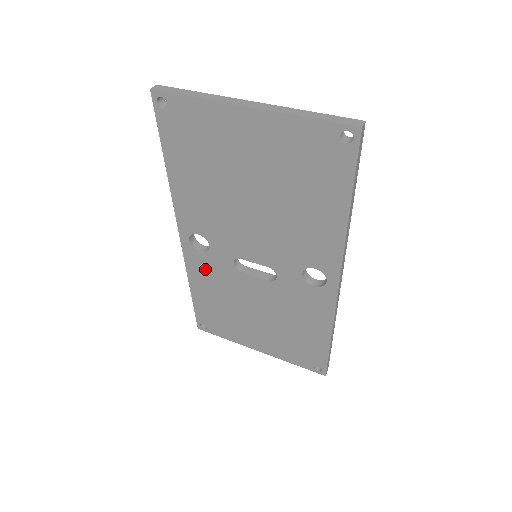
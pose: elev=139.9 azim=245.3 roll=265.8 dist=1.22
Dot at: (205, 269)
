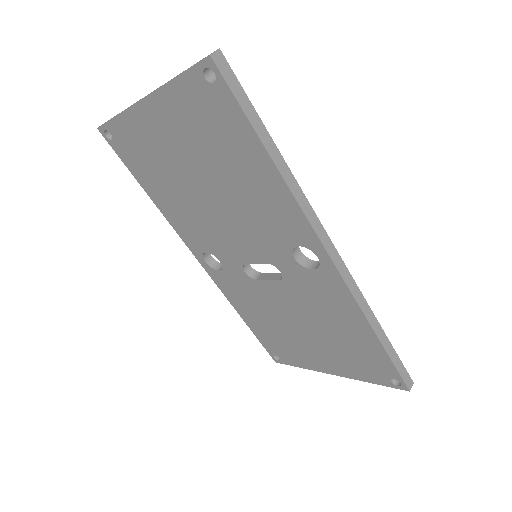
Dot at: (234, 289)
